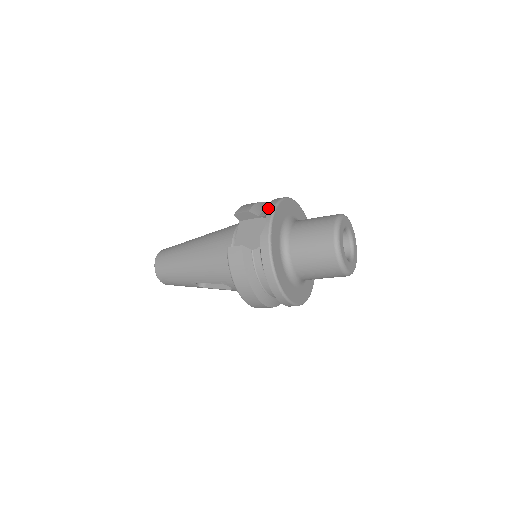
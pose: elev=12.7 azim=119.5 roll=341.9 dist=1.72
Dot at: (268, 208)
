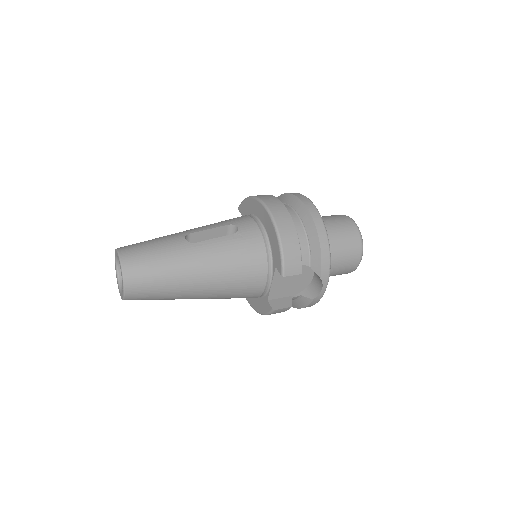
Dot at: (324, 272)
